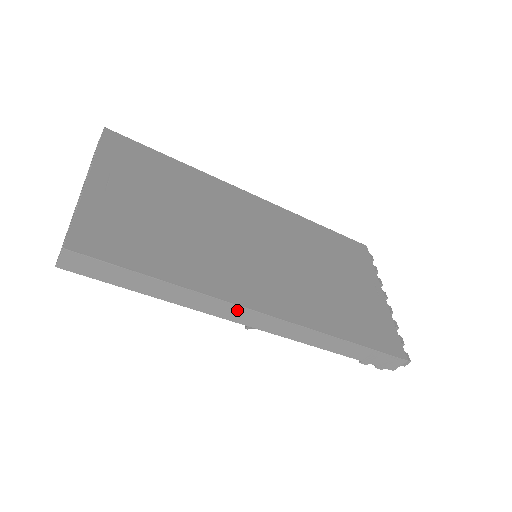
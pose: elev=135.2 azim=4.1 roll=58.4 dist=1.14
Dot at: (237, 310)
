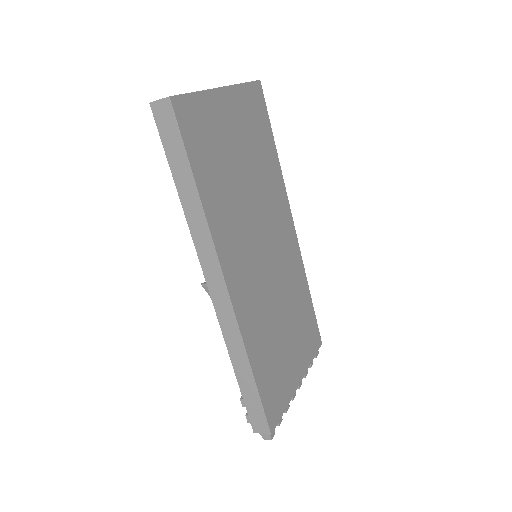
Dot at: (214, 262)
